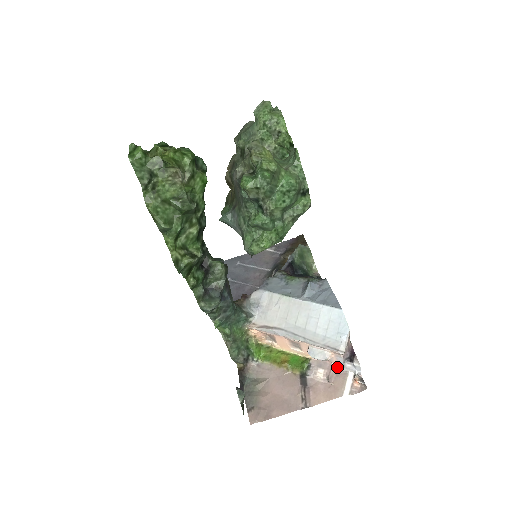
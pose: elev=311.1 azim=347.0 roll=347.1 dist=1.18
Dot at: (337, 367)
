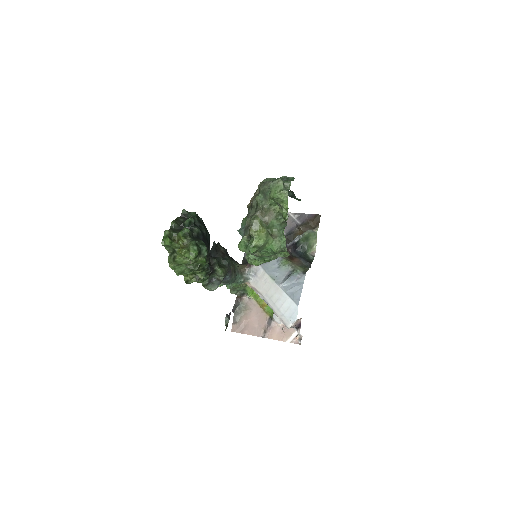
Dot at: occluded
